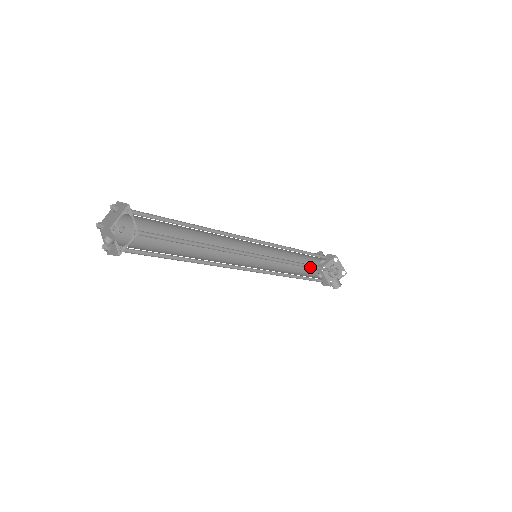
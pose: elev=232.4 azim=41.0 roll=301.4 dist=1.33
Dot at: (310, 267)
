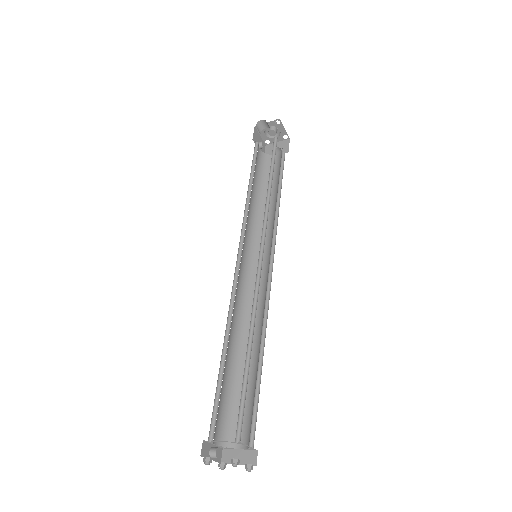
Dot at: (277, 190)
